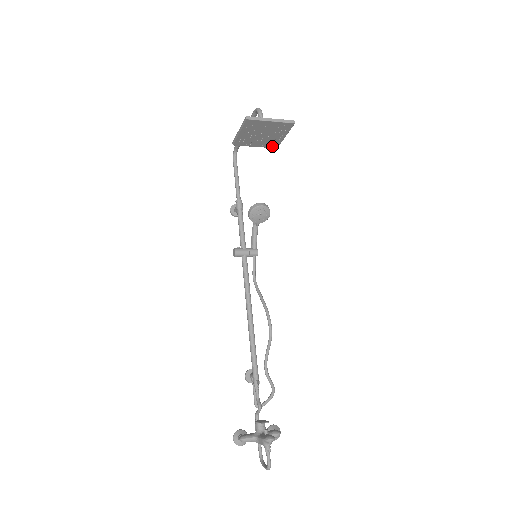
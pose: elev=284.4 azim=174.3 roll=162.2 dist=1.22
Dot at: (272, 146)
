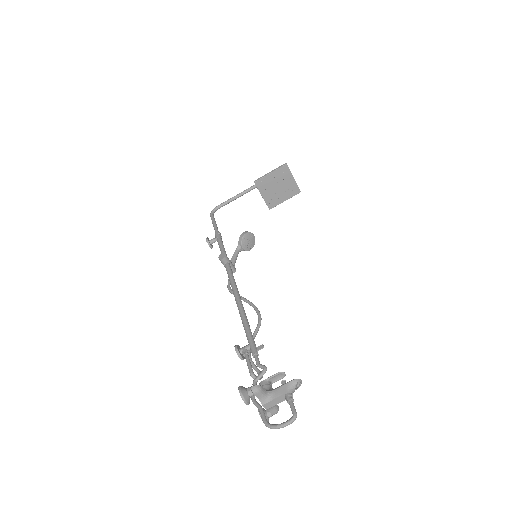
Dot at: (269, 205)
